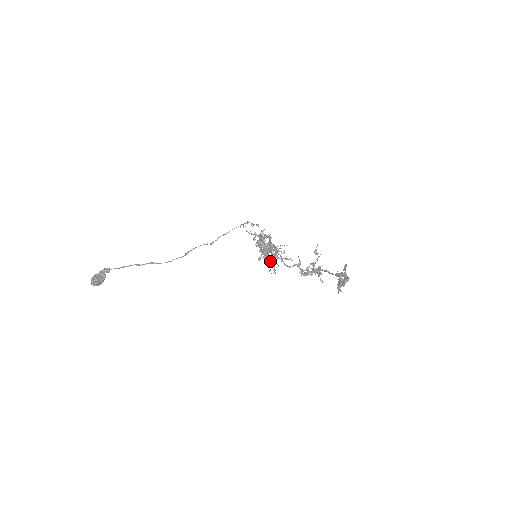
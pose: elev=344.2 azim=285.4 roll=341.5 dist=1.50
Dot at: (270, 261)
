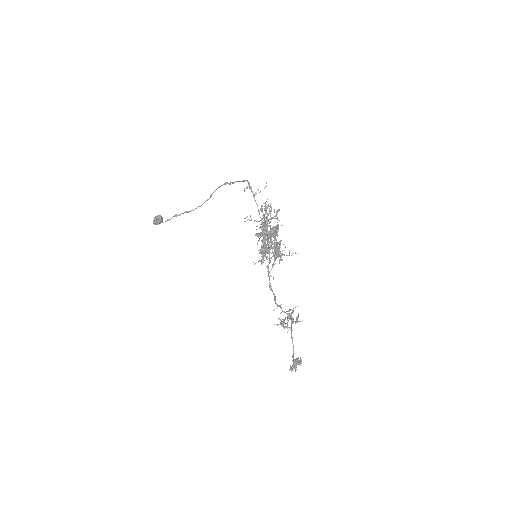
Dot at: occluded
